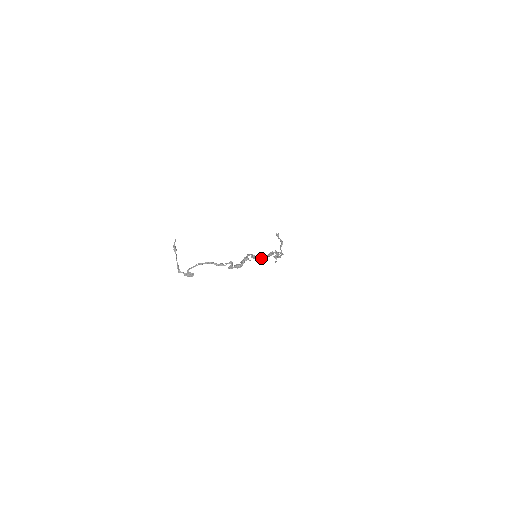
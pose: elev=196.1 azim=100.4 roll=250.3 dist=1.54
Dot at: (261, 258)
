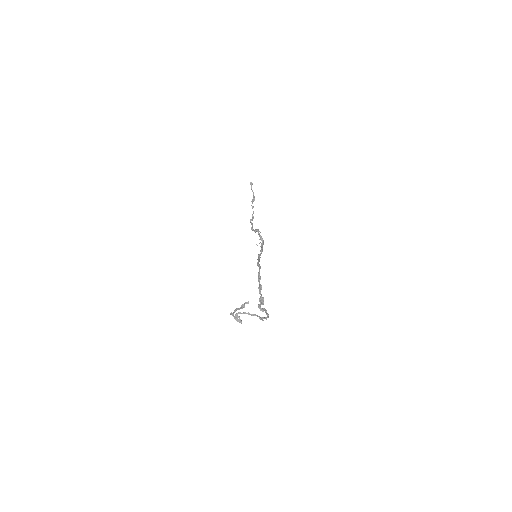
Dot at: (259, 260)
